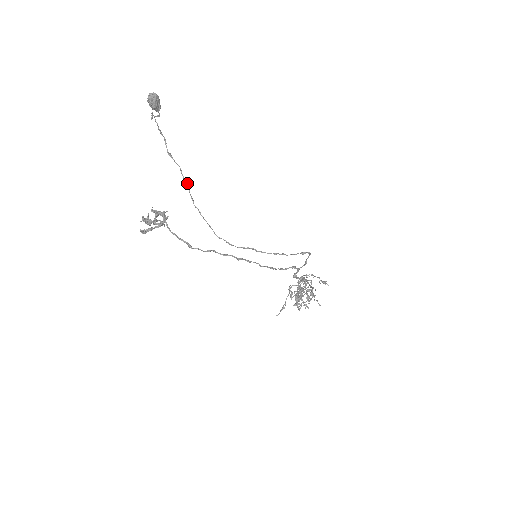
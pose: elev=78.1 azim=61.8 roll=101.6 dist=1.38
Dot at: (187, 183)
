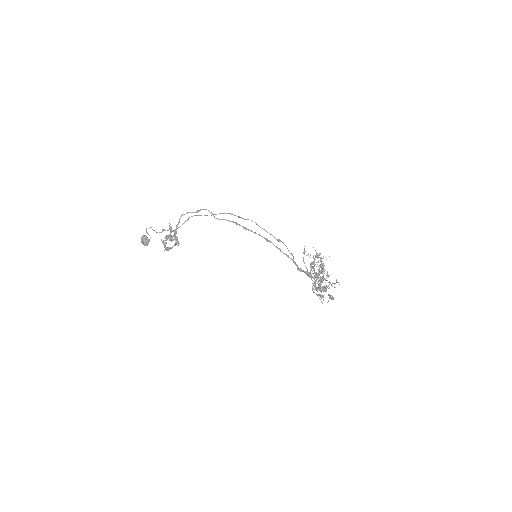
Dot at: (180, 226)
